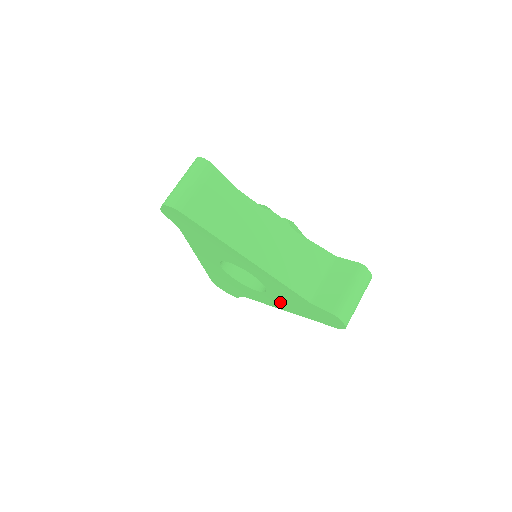
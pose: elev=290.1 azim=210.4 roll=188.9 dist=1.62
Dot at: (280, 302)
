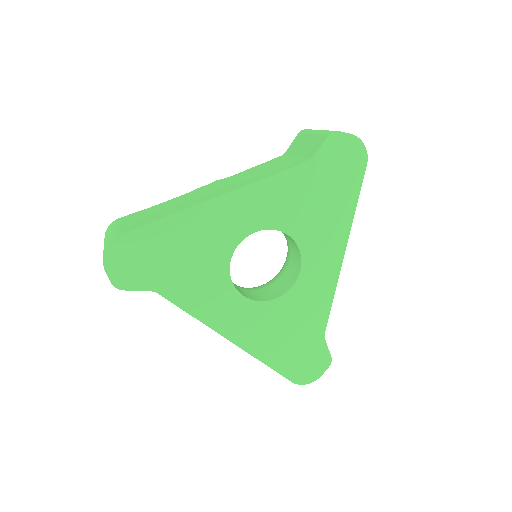
Dot at: (322, 240)
